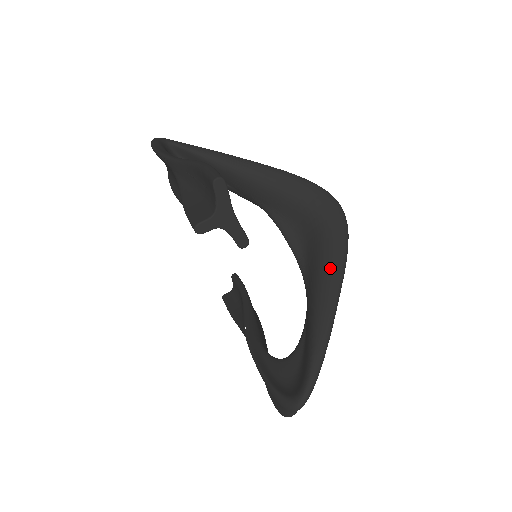
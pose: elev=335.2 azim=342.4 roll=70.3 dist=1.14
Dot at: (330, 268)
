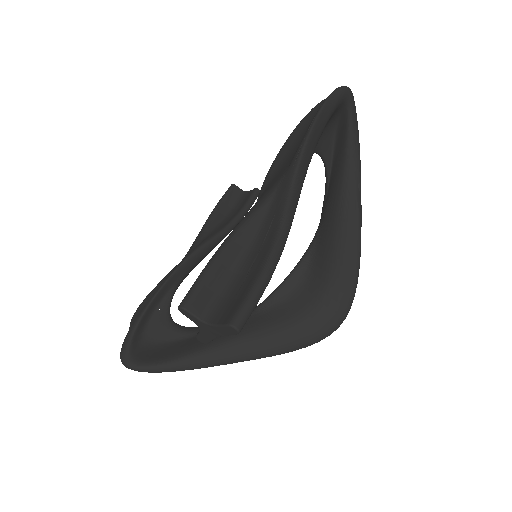
Dot at: (264, 345)
